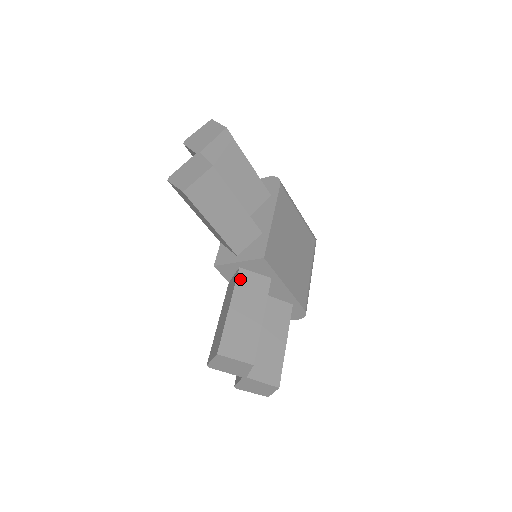
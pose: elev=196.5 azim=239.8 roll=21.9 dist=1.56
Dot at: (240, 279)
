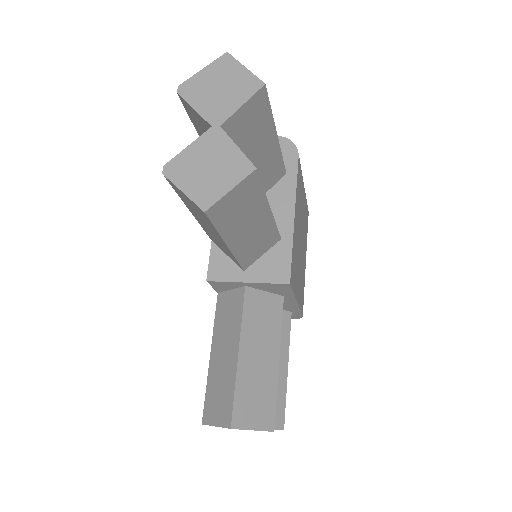
Dot at: (248, 305)
